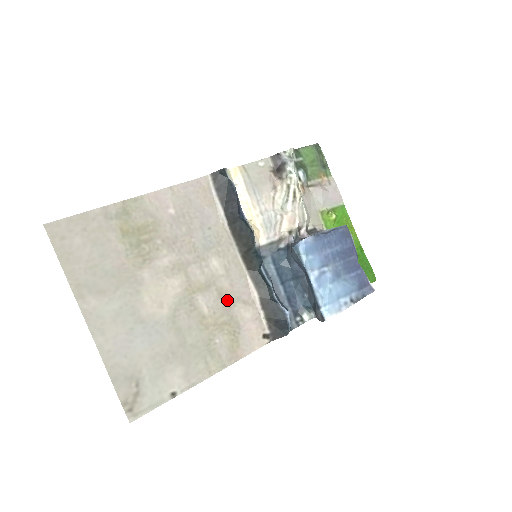
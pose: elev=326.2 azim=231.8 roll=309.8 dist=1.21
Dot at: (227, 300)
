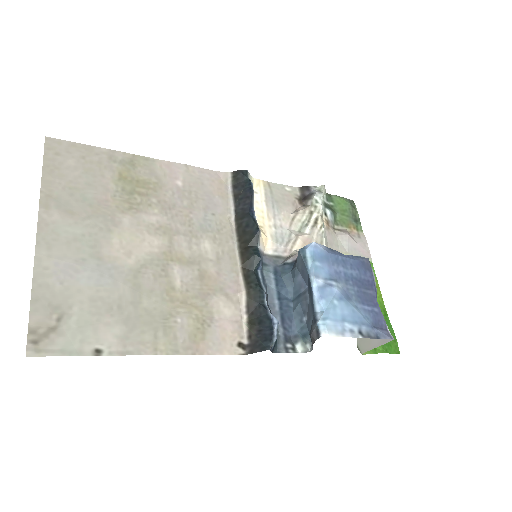
Dot at: (207, 285)
